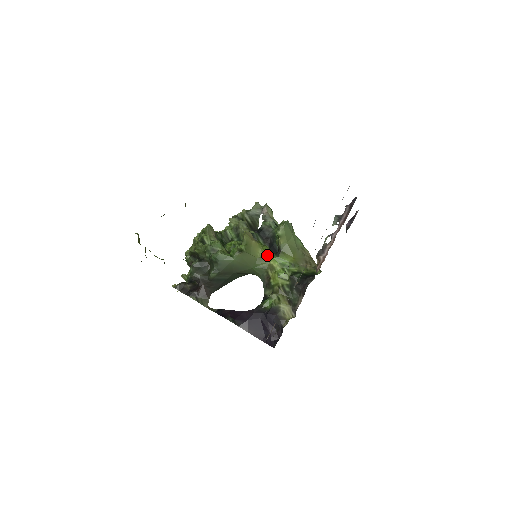
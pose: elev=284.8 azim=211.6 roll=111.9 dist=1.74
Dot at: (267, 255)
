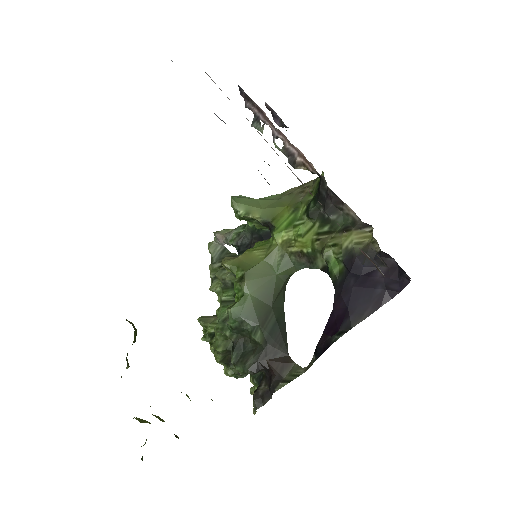
Dot at: (267, 245)
